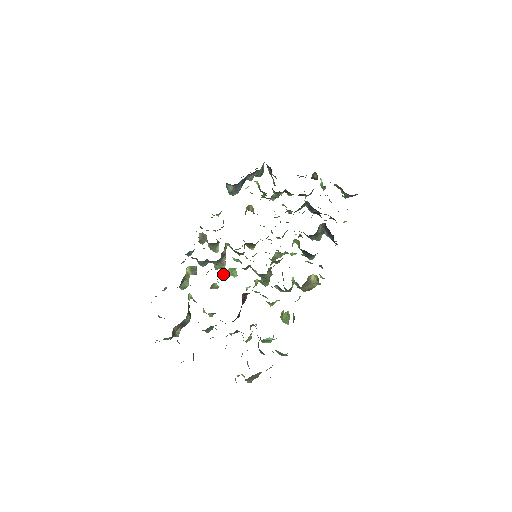
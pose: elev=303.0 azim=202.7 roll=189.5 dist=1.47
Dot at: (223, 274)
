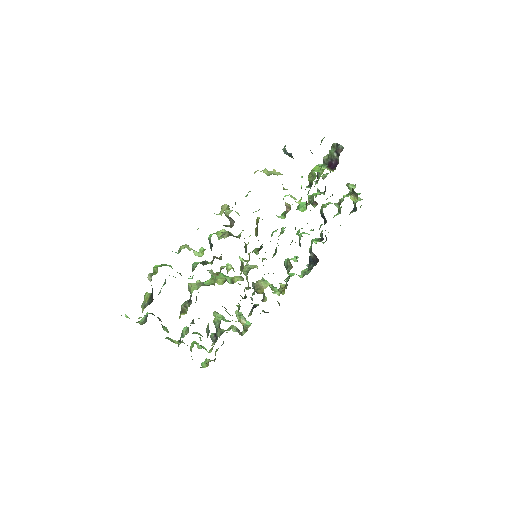
Dot at: occluded
